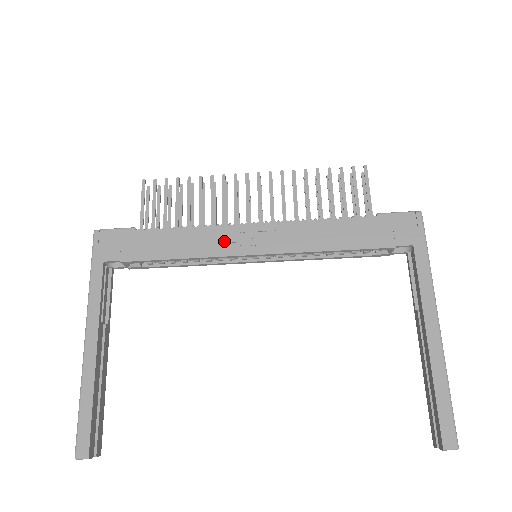
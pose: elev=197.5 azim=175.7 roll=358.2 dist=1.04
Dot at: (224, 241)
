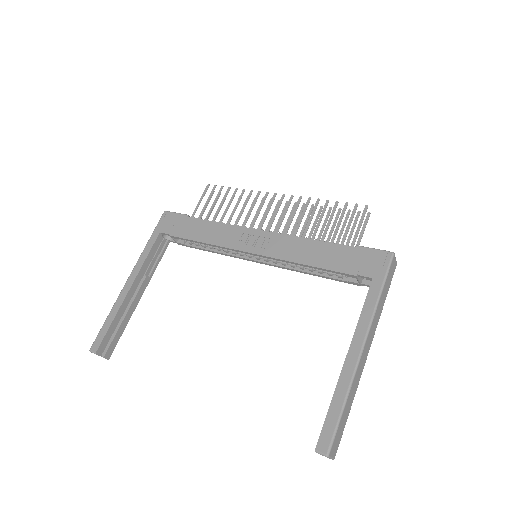
Dot at: (236, 238)
